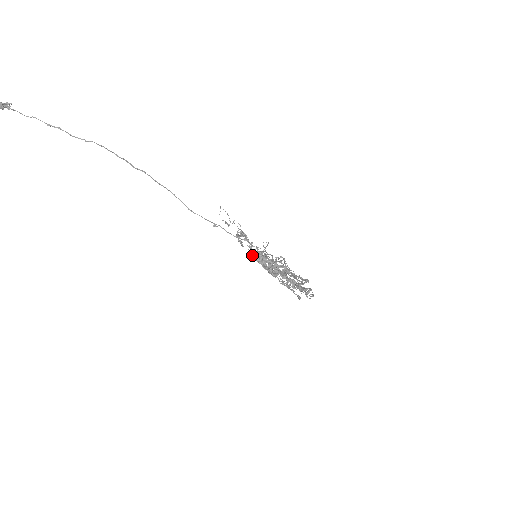
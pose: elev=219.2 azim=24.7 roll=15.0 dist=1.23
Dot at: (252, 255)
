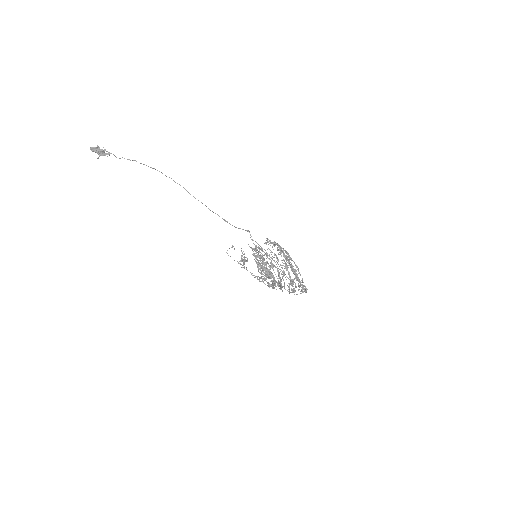
Dot at: (253, 254)
